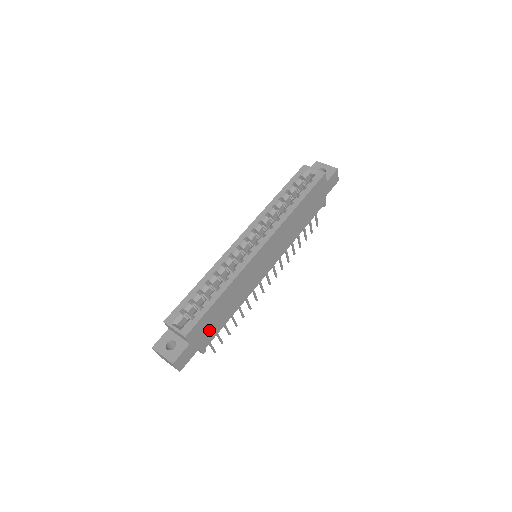
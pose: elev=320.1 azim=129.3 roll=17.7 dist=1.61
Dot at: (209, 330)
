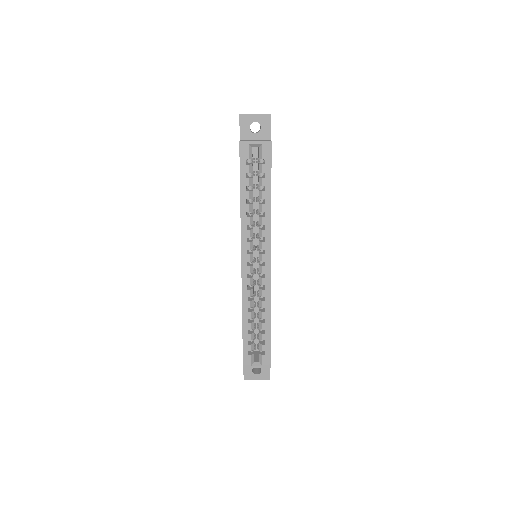
Dot at: occluded
